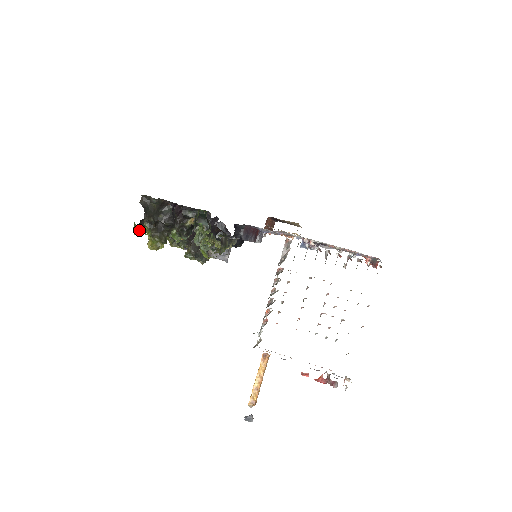
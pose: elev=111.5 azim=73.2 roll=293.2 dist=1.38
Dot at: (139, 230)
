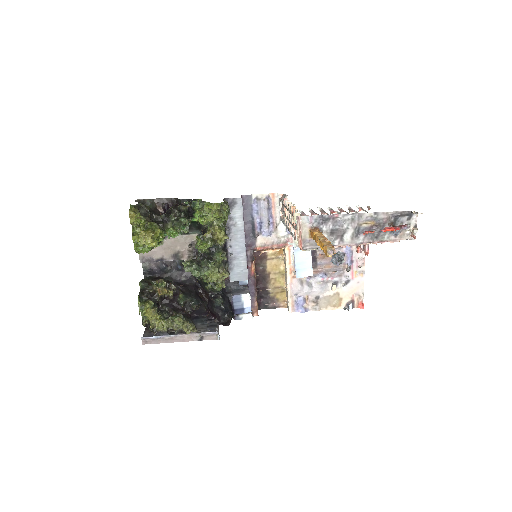
Dot at: (135, 212)
